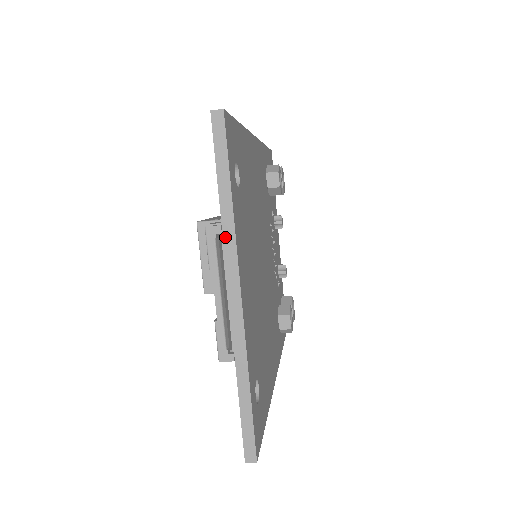
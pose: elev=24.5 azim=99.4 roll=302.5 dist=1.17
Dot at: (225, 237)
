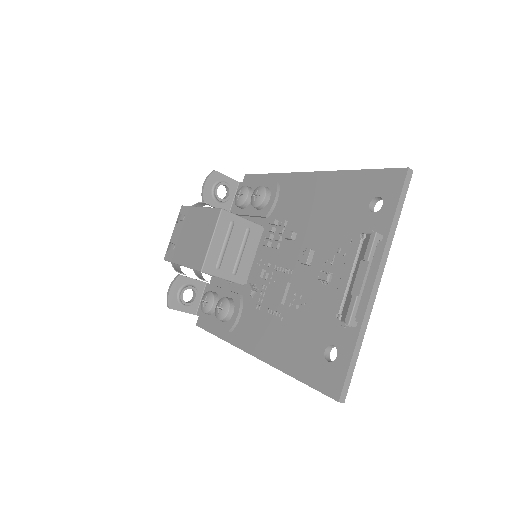
Dot at: (387, 245)
